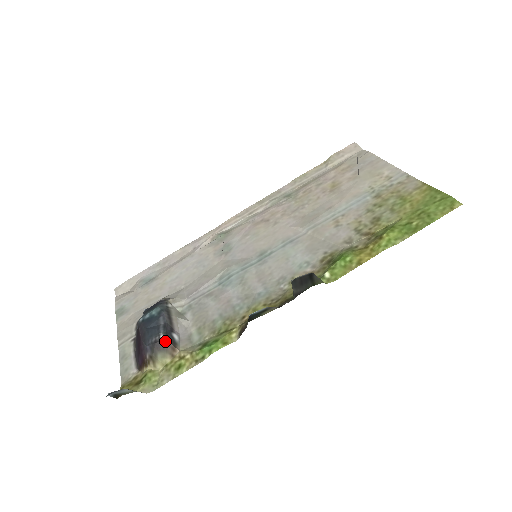
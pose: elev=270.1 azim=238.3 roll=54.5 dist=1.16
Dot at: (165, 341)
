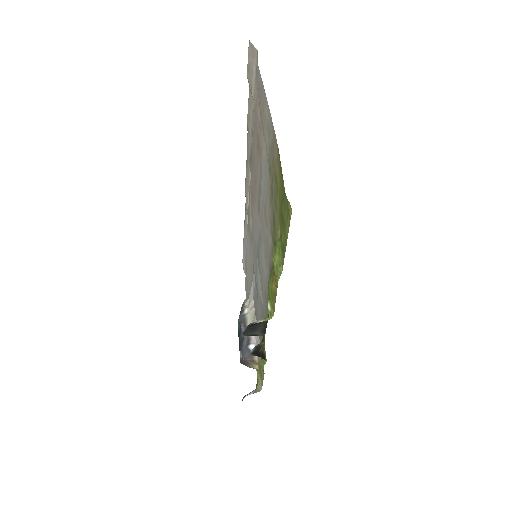
Dot at: (243, 360)
